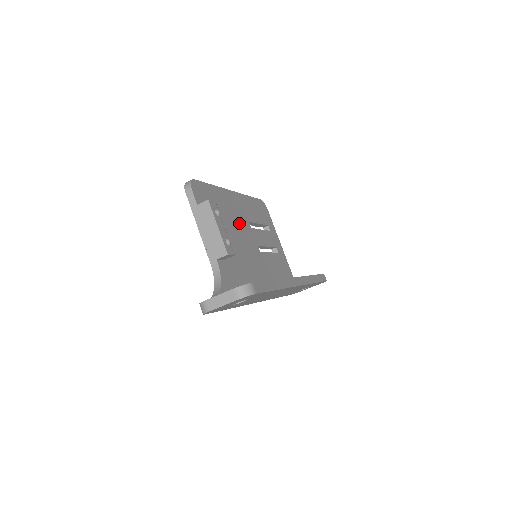
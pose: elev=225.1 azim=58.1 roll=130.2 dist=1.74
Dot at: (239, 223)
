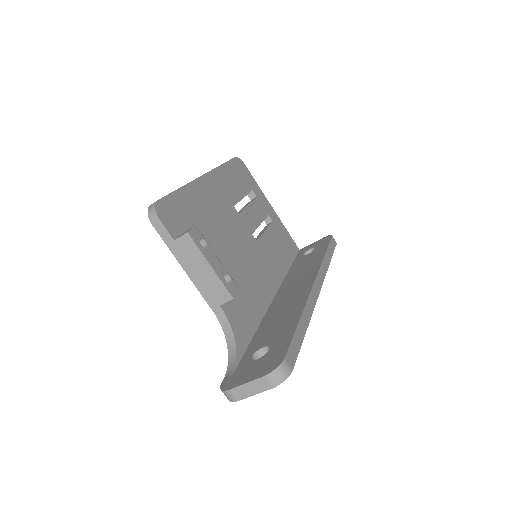
Dot at: (225, 219)
